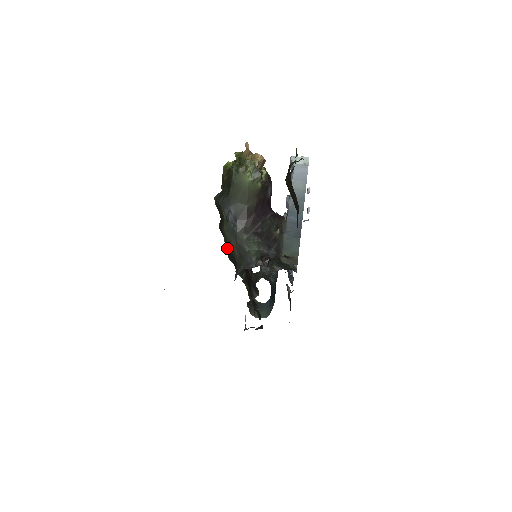
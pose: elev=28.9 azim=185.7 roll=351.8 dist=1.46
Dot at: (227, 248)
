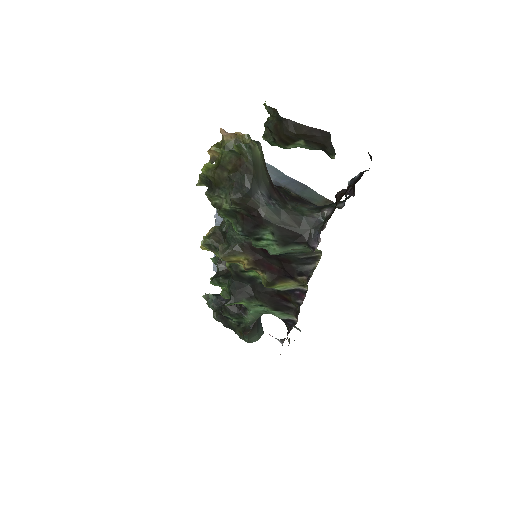
Dot at: (279, 233)
